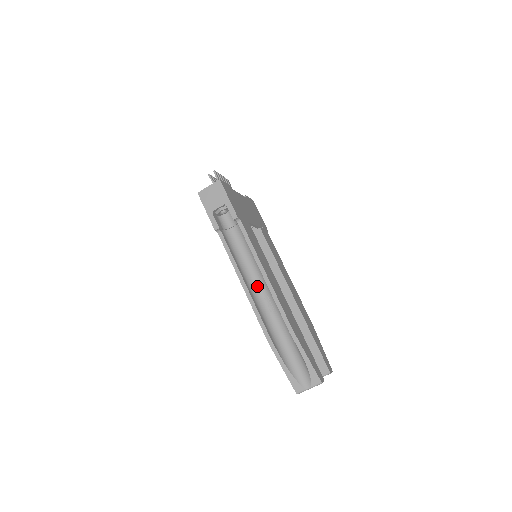
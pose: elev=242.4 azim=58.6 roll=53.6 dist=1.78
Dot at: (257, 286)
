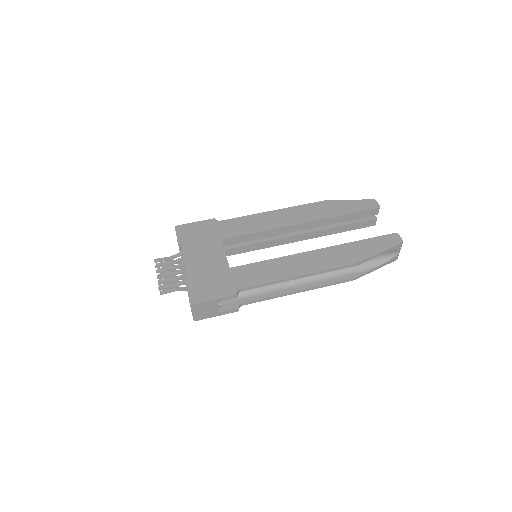
Dot at: occluded
